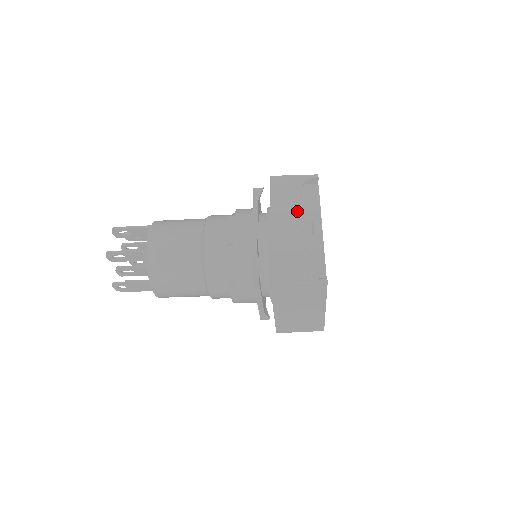
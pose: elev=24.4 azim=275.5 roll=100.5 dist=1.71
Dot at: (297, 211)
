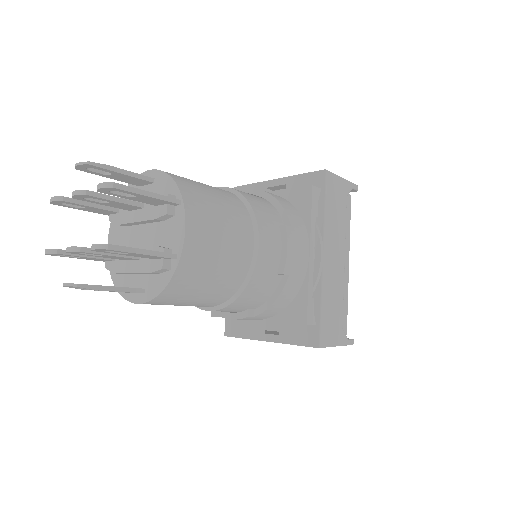
Dot at: (343, 240)
